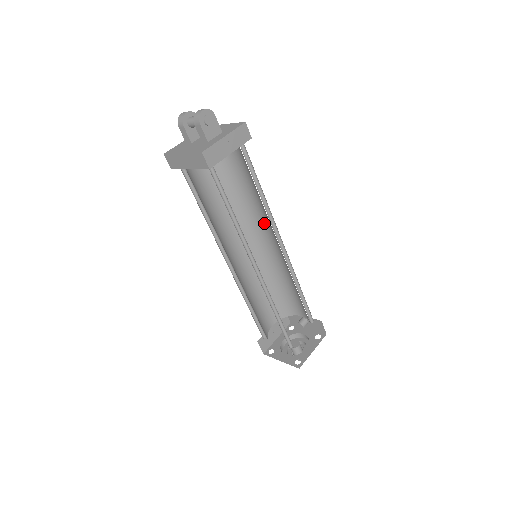
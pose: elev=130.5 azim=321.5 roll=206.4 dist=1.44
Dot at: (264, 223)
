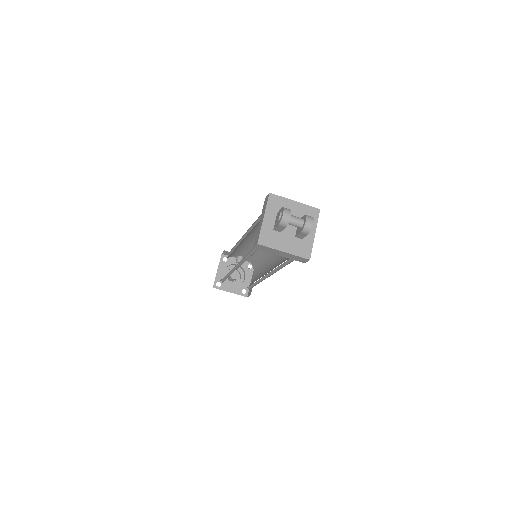
Dot at: occluded
